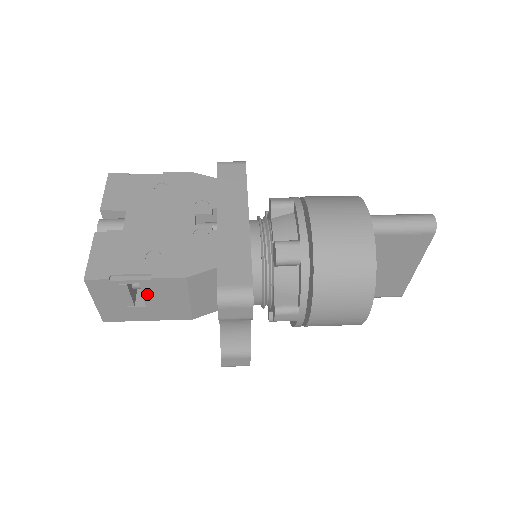
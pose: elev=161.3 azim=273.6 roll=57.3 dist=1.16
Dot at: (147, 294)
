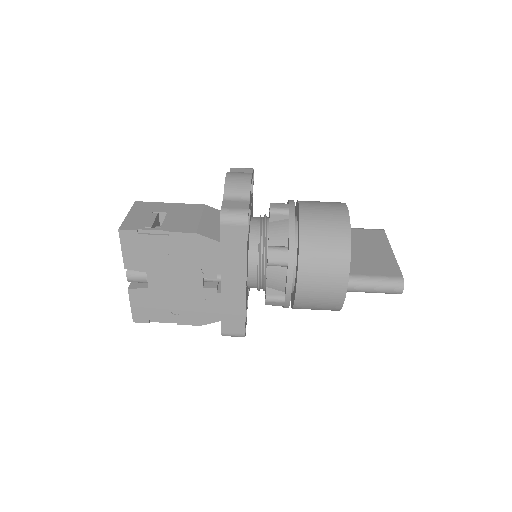
Dot at: occluded
